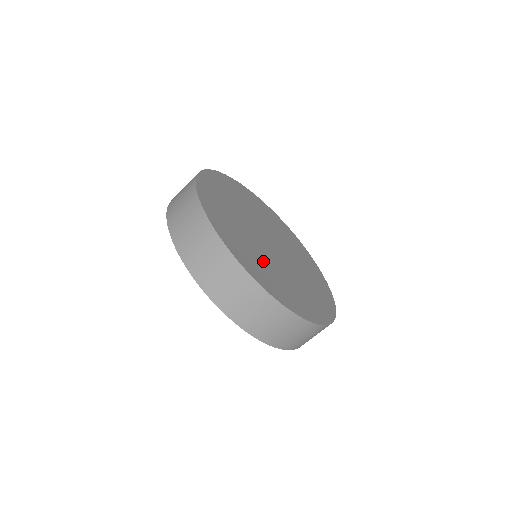
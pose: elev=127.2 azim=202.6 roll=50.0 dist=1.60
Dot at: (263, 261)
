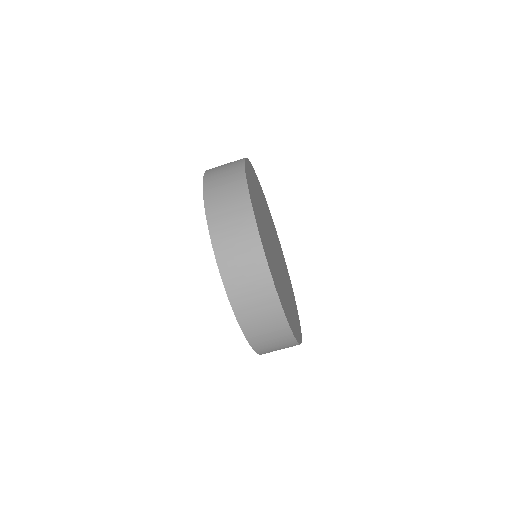
Dot at: (276, 272)
